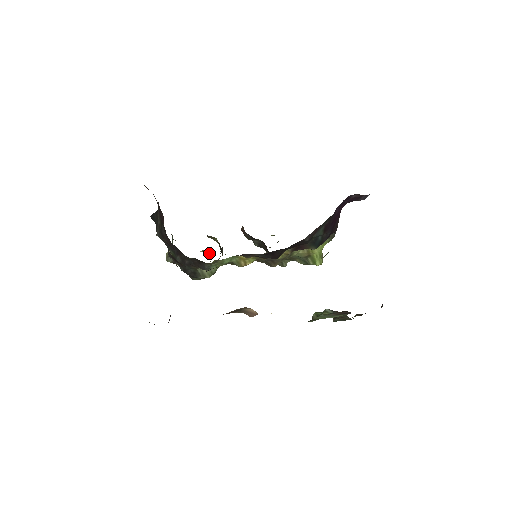
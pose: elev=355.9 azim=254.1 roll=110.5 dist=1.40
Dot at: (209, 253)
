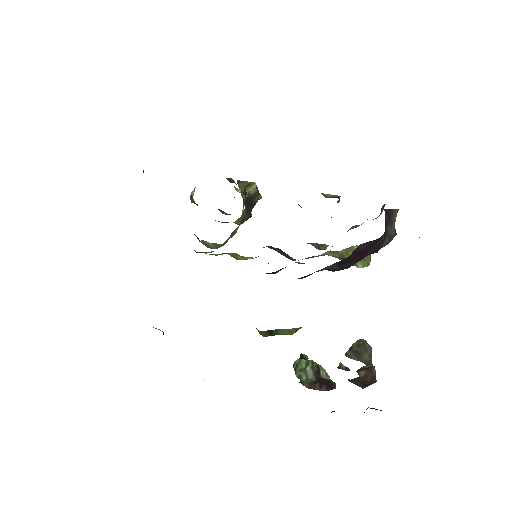
Dot at: occluded
